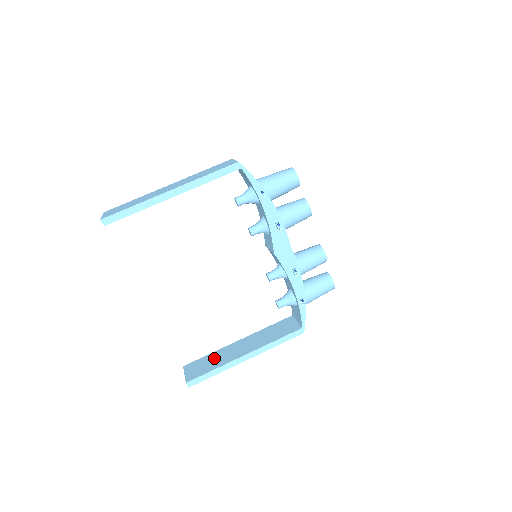
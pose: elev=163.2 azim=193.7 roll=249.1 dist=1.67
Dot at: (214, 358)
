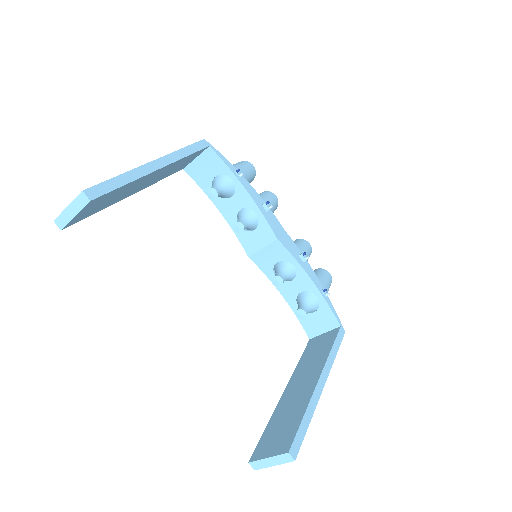
Dot at: (282, 416)
